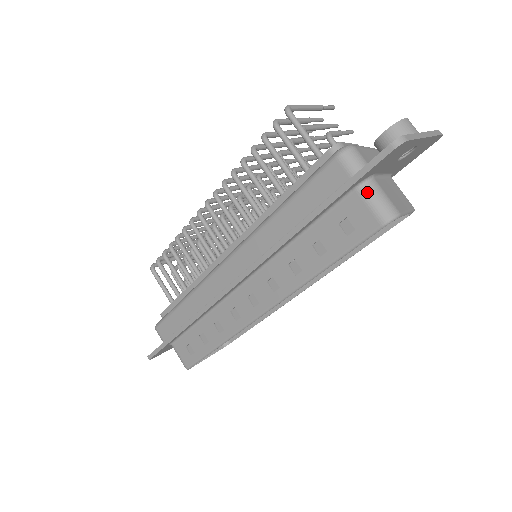
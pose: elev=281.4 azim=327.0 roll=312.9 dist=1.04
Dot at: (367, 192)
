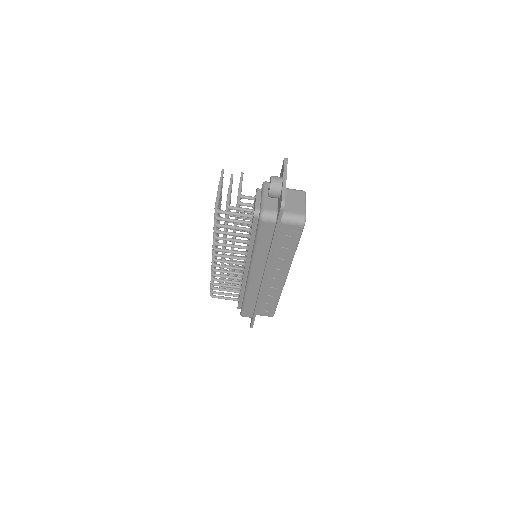
Dot at: (286, 221)
